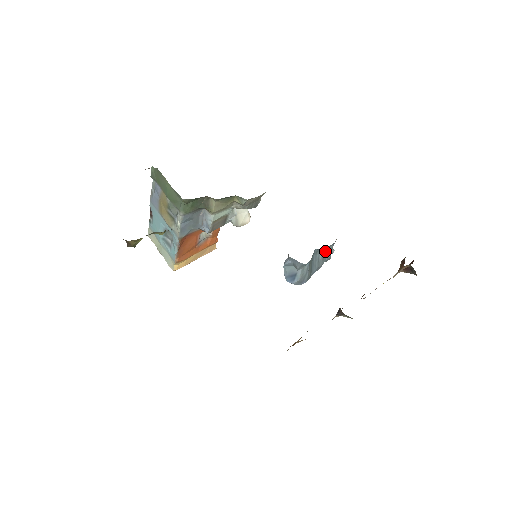
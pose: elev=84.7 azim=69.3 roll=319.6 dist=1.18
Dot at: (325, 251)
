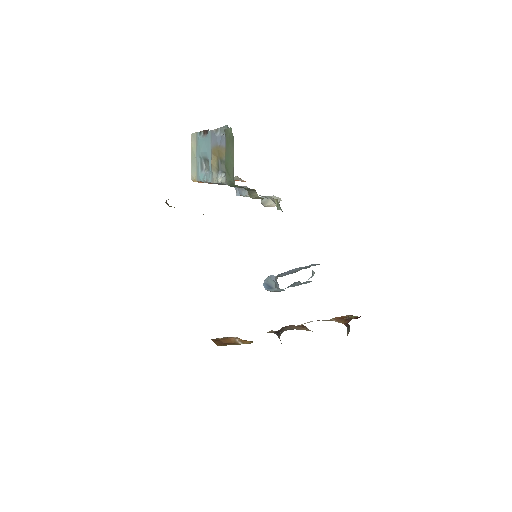
Dot at: (306, 281)
